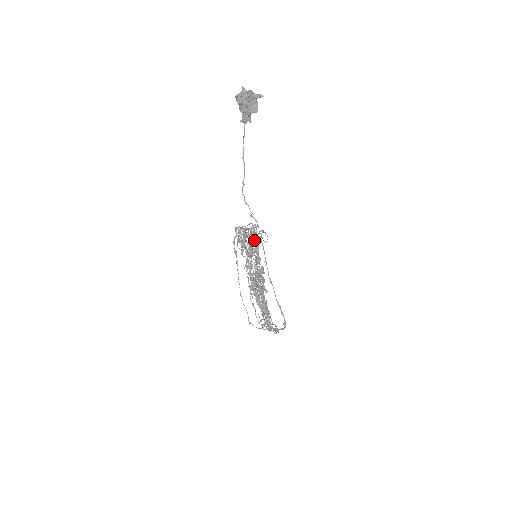
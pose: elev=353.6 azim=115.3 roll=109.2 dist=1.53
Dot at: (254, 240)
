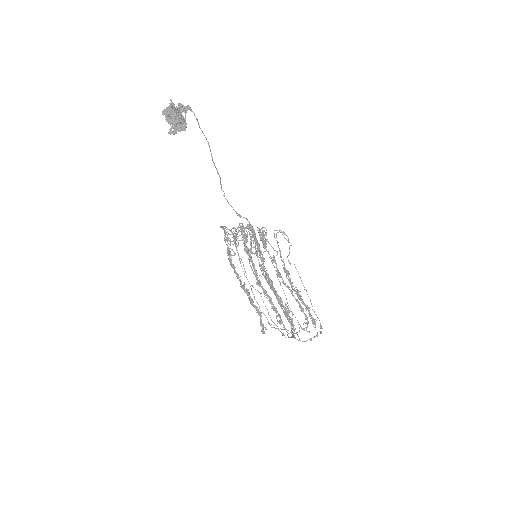
Dot at: (245, 240)
